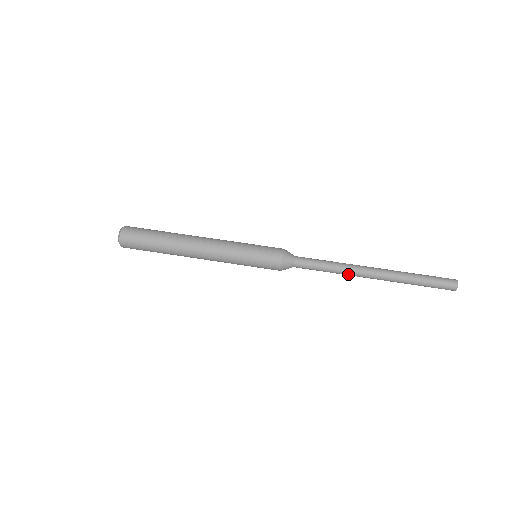
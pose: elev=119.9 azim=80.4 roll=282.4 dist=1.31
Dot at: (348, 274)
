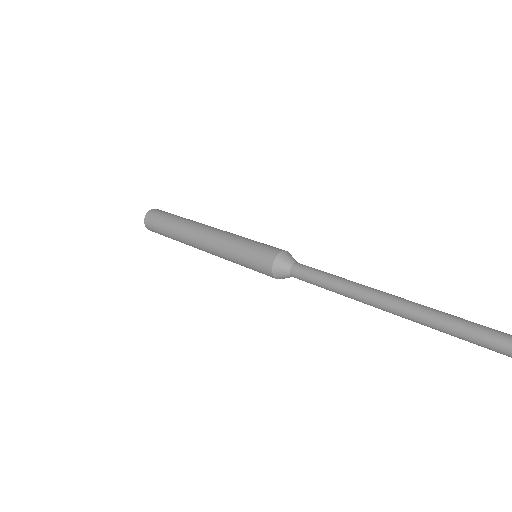
Dot at: (357, 287)
